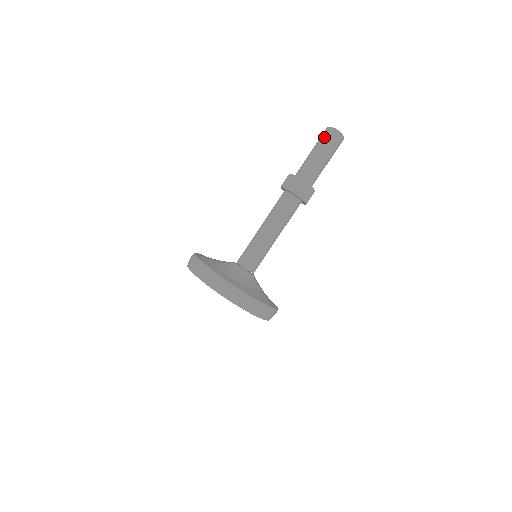
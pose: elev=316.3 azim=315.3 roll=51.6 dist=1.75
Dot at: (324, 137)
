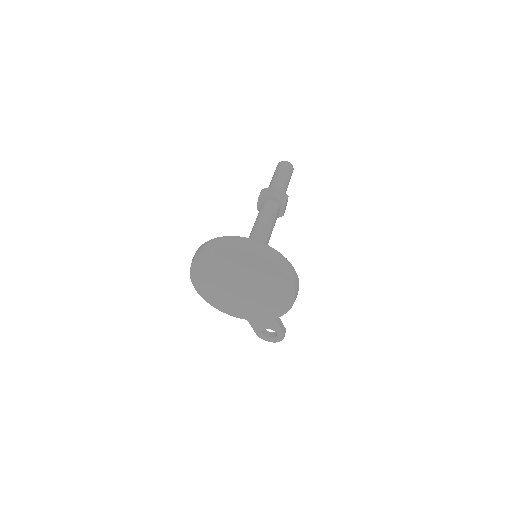
Dot at: (278, 167)
